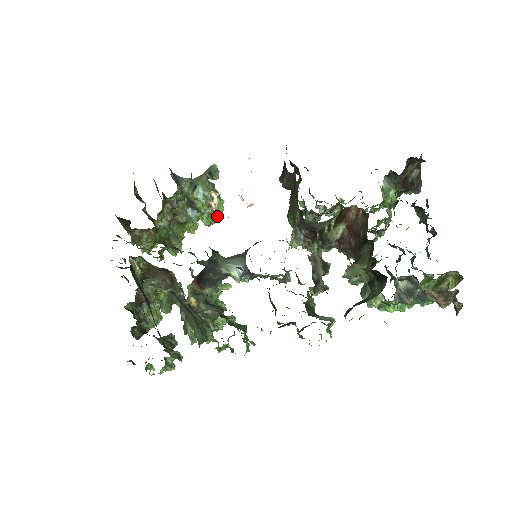
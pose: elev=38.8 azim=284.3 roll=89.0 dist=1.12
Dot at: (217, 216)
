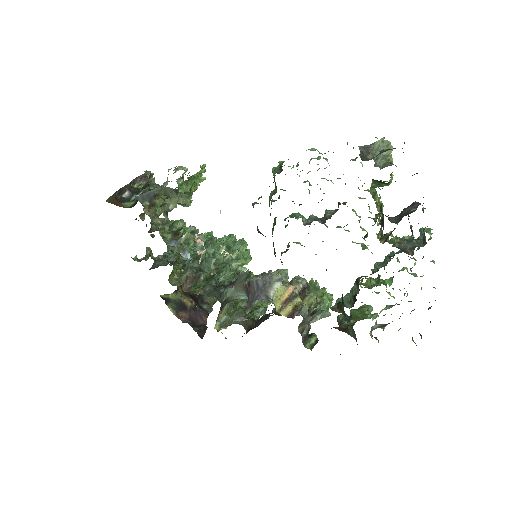
Dot at: occluded
